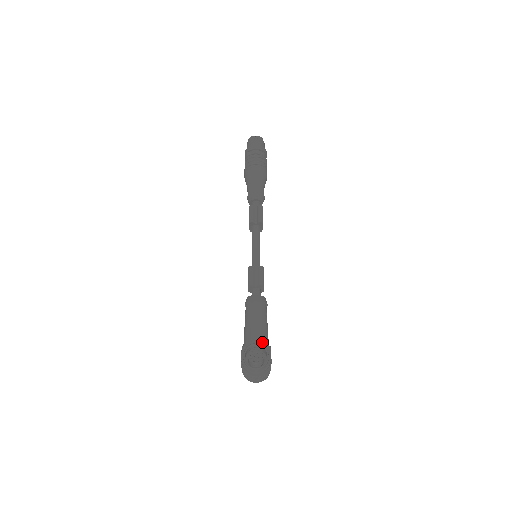
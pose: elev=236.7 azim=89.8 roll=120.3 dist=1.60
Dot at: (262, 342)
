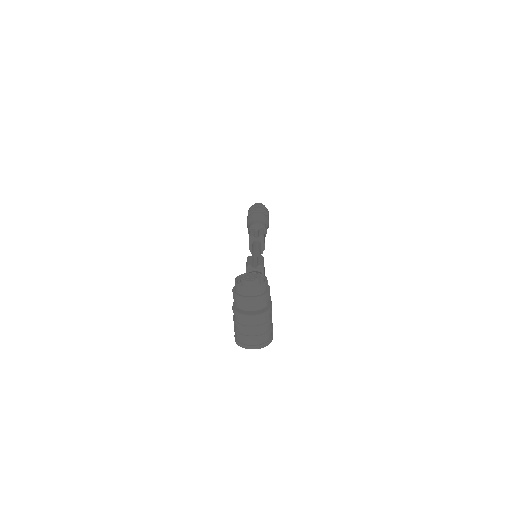
Dot at: occluded
